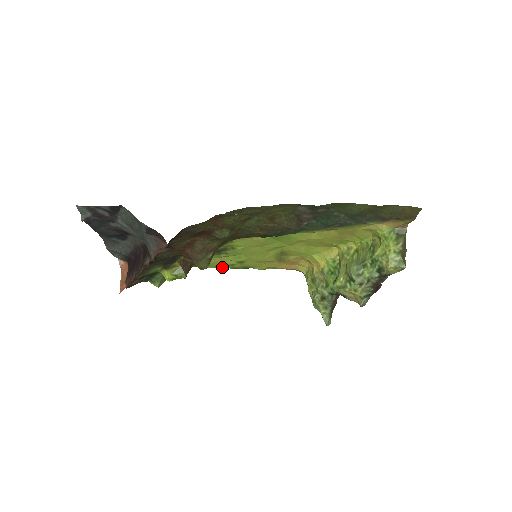
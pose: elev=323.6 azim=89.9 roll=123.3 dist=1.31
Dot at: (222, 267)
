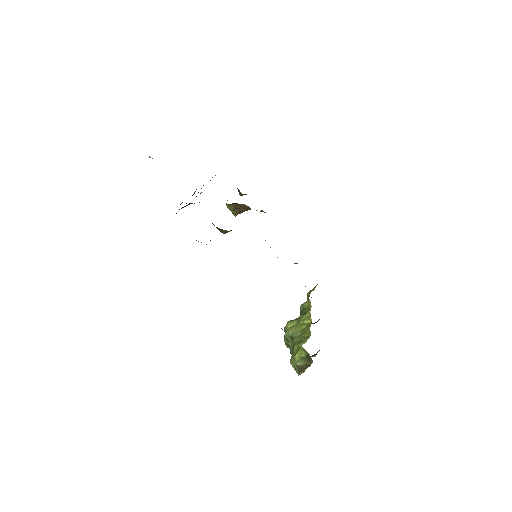
Dot at: occluded
